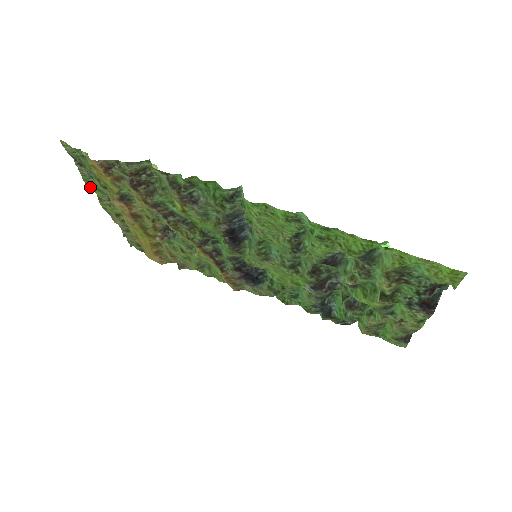
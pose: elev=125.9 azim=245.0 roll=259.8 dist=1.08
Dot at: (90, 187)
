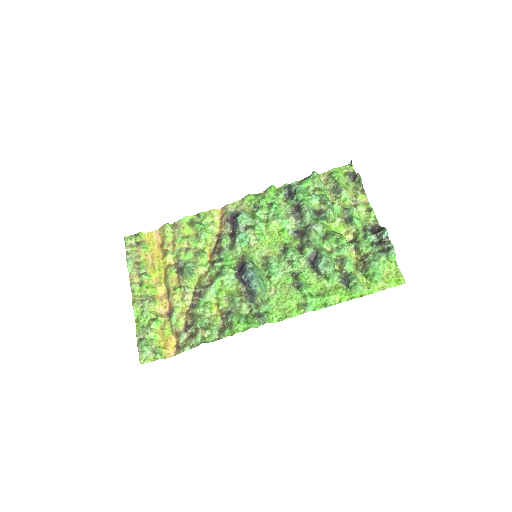
Dot at: (137, 318)
